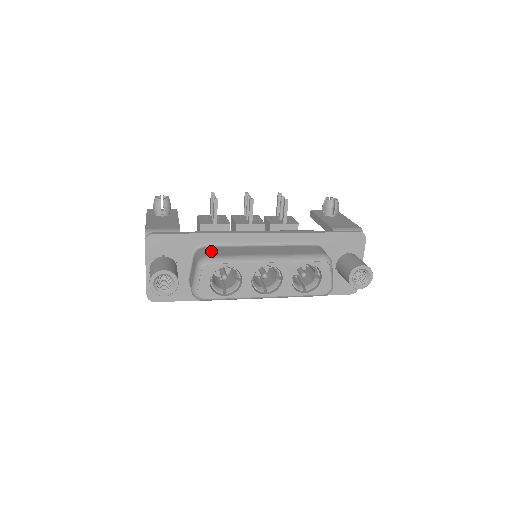
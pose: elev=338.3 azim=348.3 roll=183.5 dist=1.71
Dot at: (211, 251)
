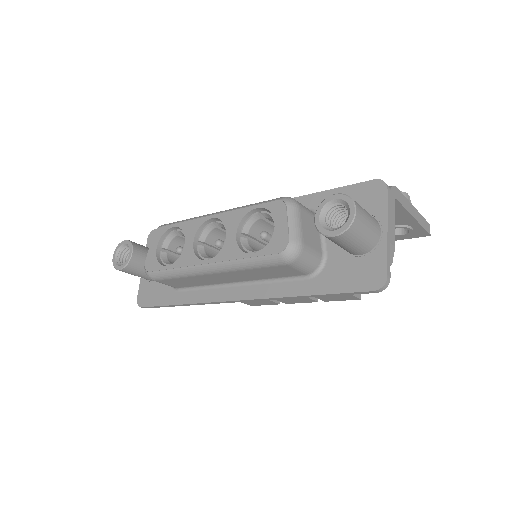
Dot at: occluded
